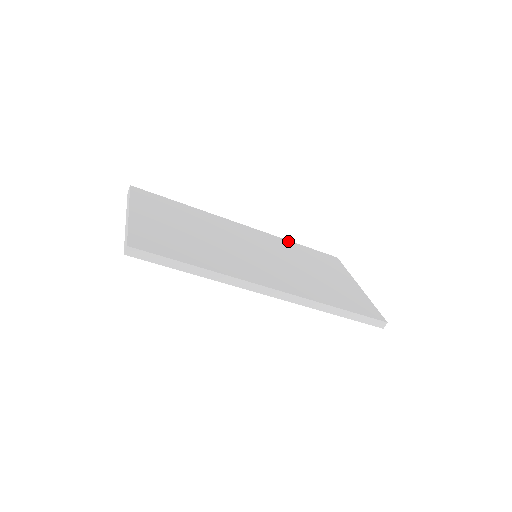
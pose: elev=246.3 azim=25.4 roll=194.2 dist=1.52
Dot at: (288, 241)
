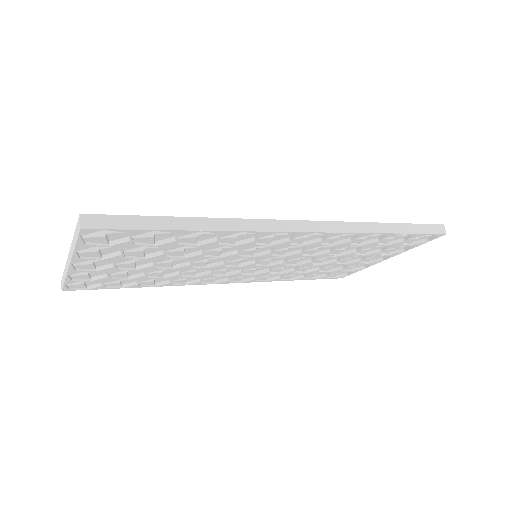
Dot at: occluded
